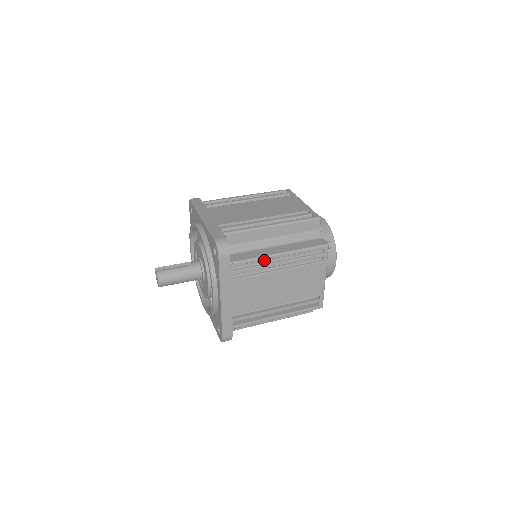
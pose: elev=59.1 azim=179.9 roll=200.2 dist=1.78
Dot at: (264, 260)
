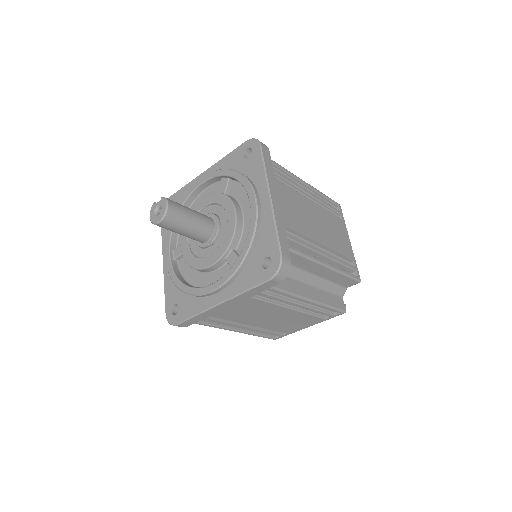
Dot at: occluded
